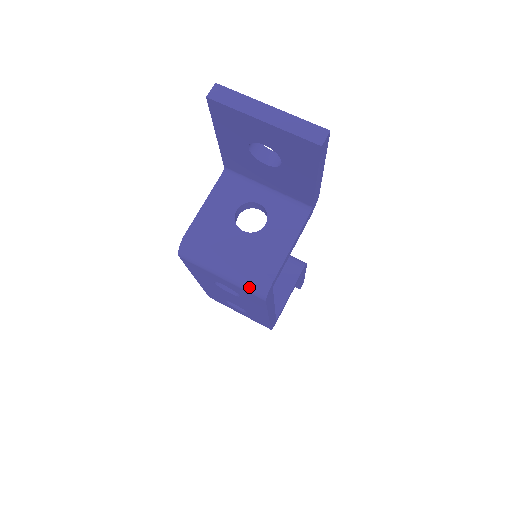
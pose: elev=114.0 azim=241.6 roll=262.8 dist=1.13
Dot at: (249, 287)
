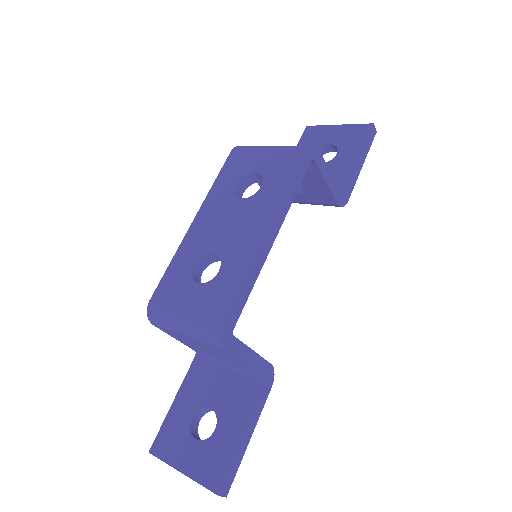
Dot at: (295, 146)
